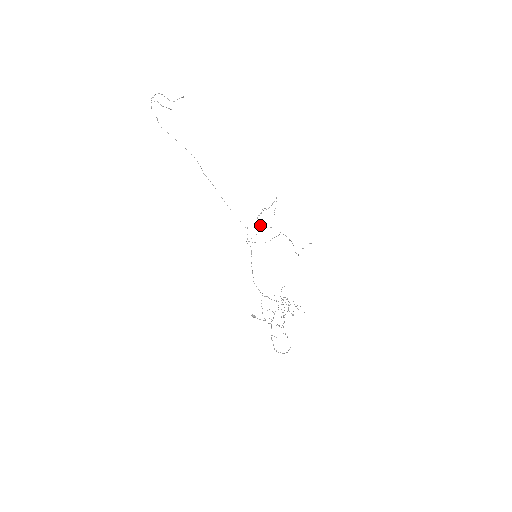
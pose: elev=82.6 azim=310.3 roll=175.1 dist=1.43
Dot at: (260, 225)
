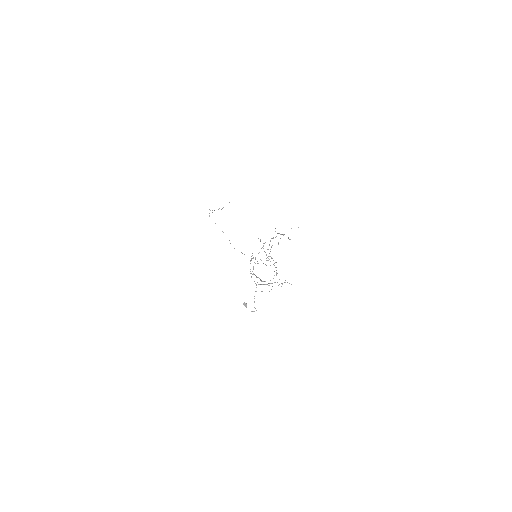
Dot at: (266, 258)
